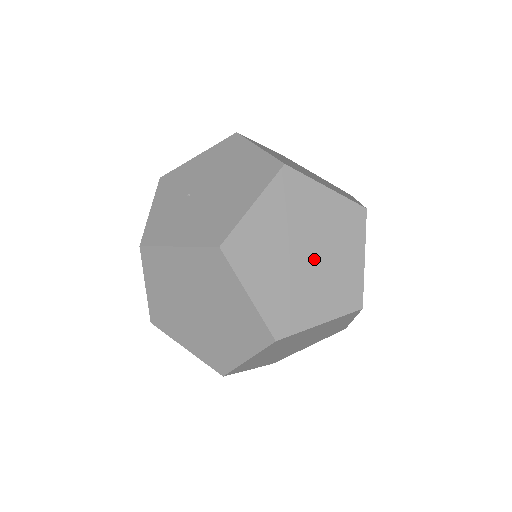
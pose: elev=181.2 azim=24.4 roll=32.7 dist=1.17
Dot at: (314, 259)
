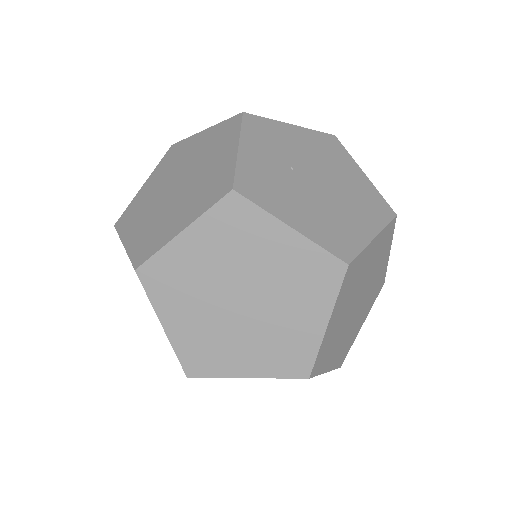
Dot at: (356, 310)
